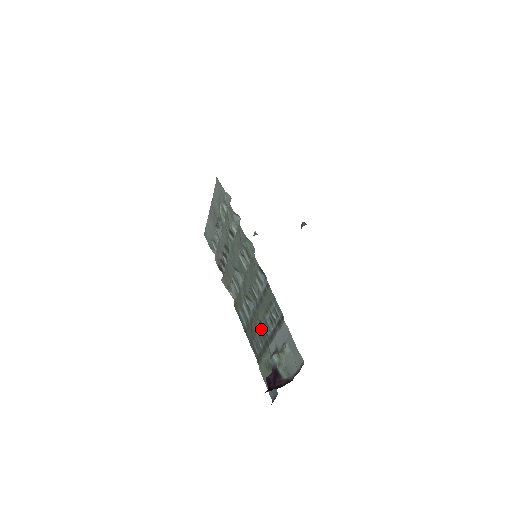
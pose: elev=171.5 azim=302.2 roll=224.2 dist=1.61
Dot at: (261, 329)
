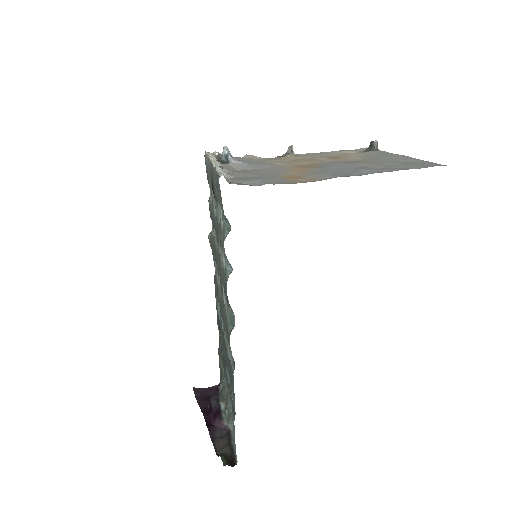
Dot at: occluded
